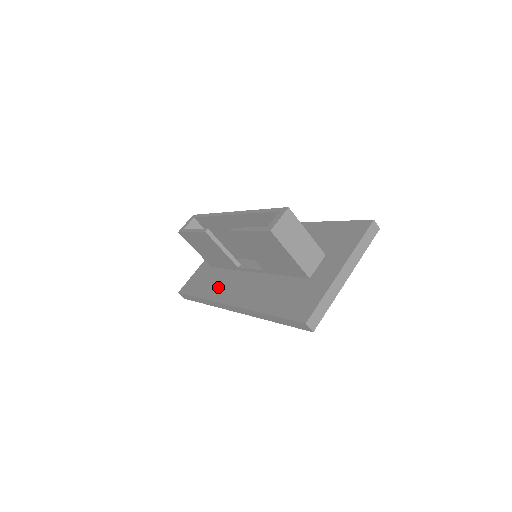
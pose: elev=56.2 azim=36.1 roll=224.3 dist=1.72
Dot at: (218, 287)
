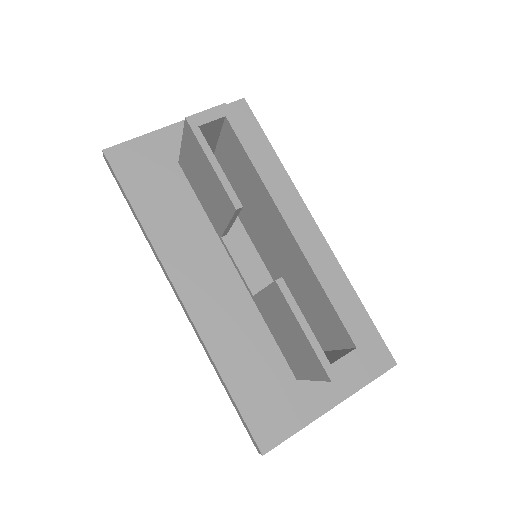
Dot at: (175, 233)
